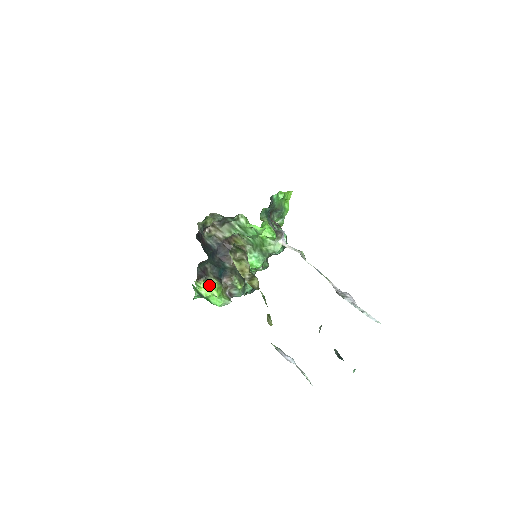
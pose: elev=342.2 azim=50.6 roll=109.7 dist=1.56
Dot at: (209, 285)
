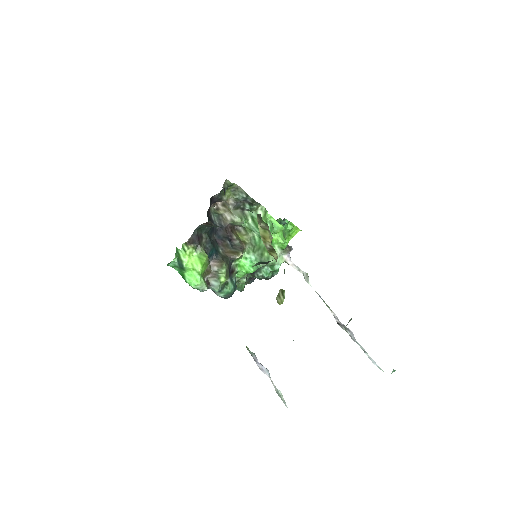
Dot at: (196, 256)
